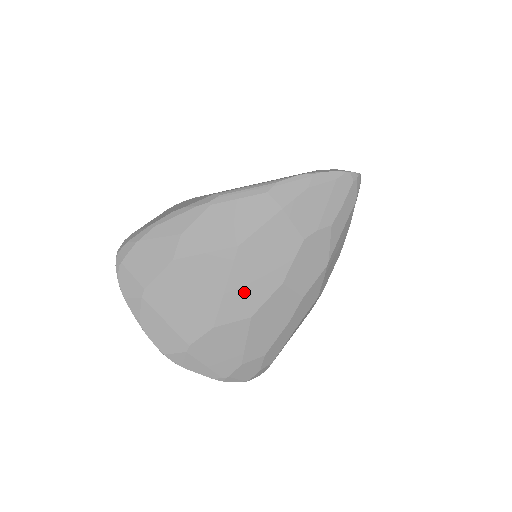
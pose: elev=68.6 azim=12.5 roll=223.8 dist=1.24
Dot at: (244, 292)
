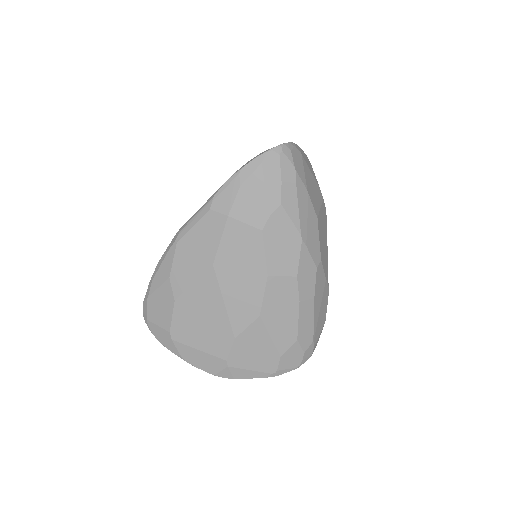
Dot at: (241, 299)
